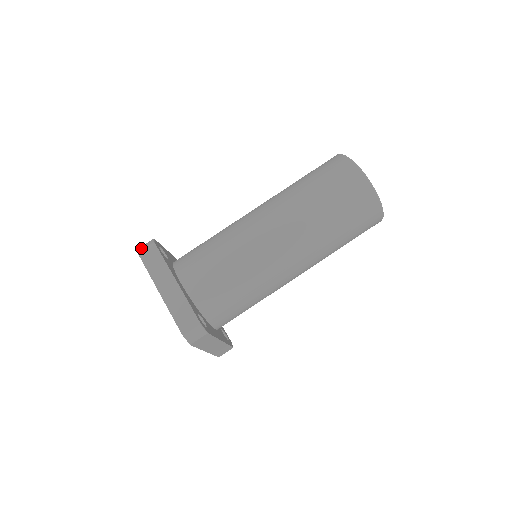
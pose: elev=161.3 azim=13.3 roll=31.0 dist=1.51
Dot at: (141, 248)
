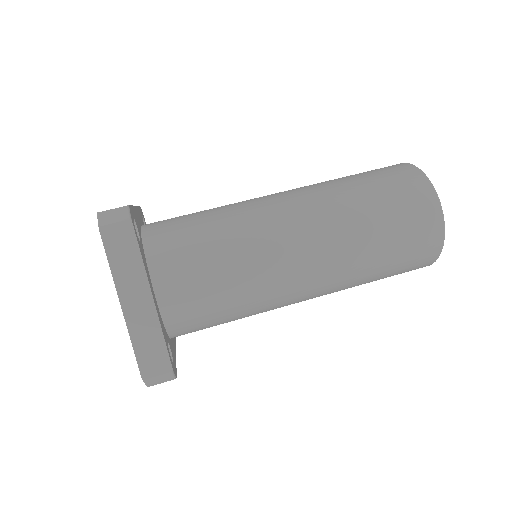
Dot at: occluded
